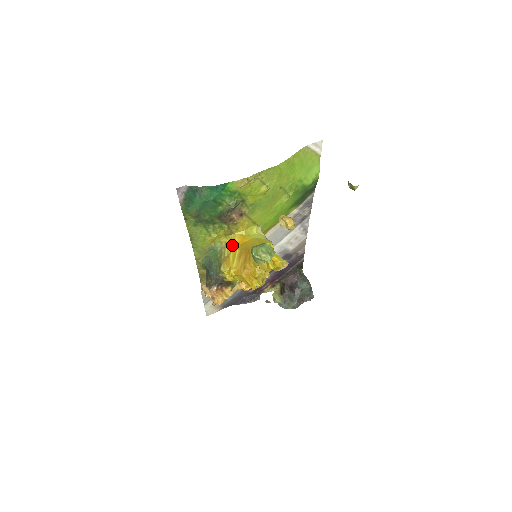
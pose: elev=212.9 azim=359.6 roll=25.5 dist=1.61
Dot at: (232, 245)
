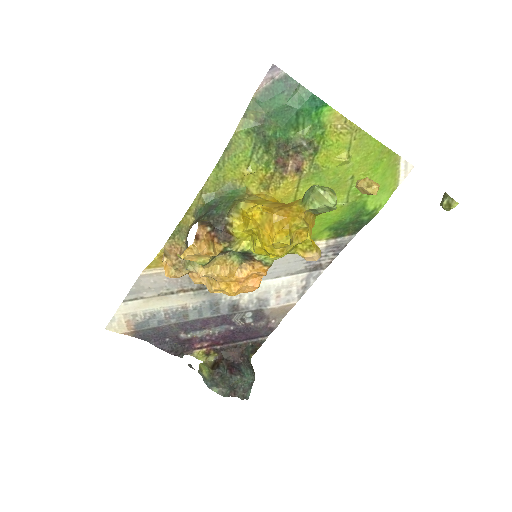
Dot at: (262, 198)
